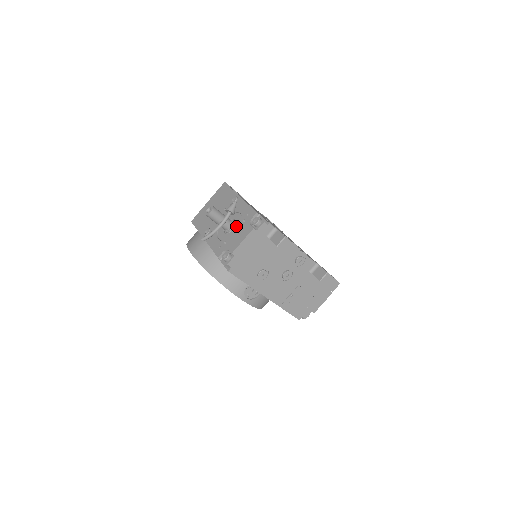
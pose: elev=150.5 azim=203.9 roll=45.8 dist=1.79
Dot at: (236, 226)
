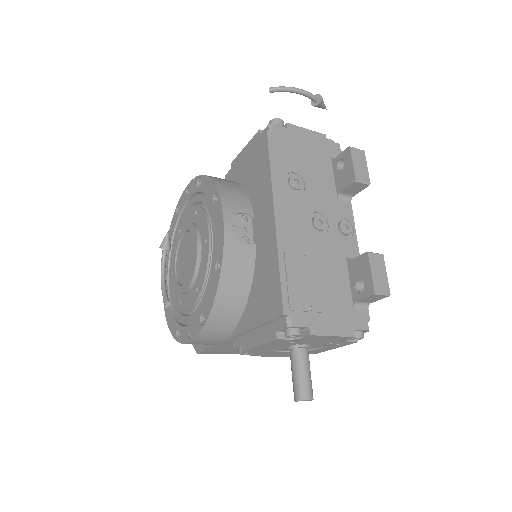
Dot at: occluded
